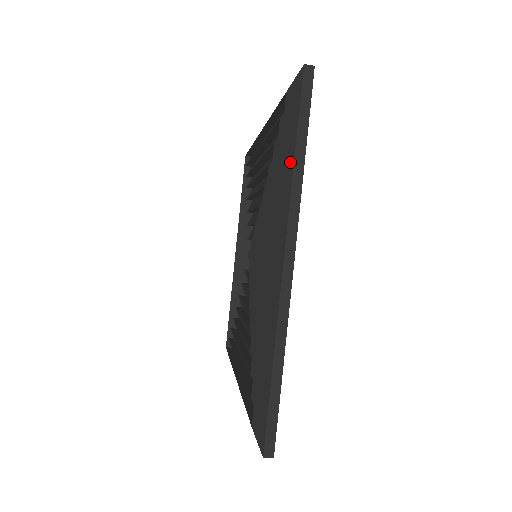
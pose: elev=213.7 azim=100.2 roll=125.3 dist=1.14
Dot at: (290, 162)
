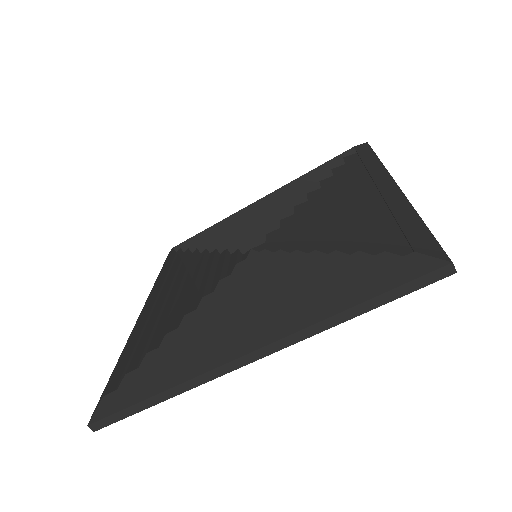
Dot at: (342, 305)
